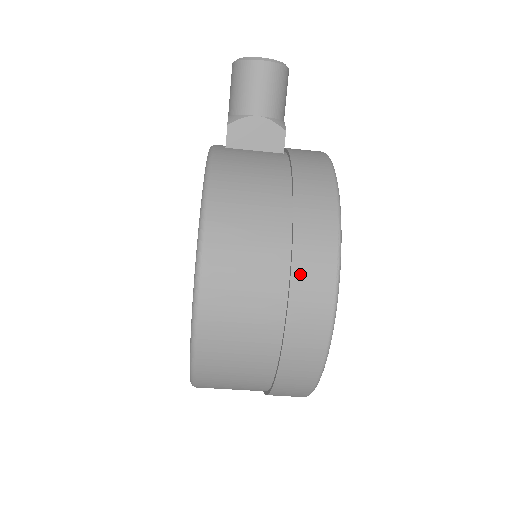
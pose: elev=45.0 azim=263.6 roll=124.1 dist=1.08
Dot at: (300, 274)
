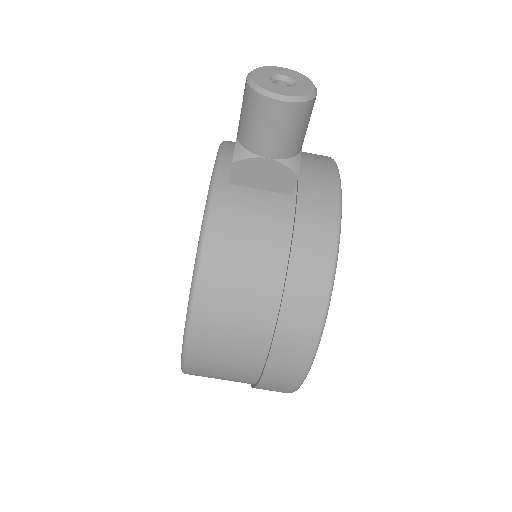
Dot at: (278, 354)
